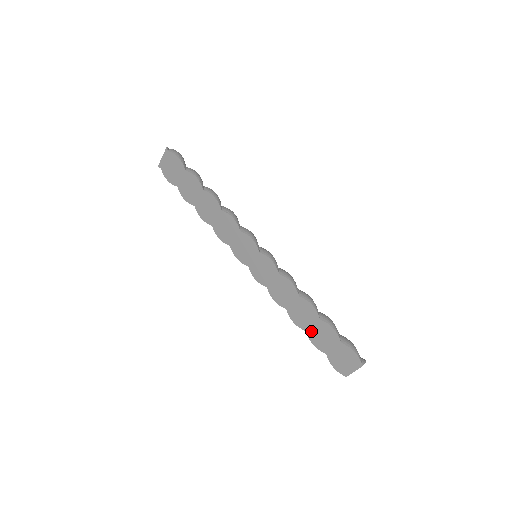
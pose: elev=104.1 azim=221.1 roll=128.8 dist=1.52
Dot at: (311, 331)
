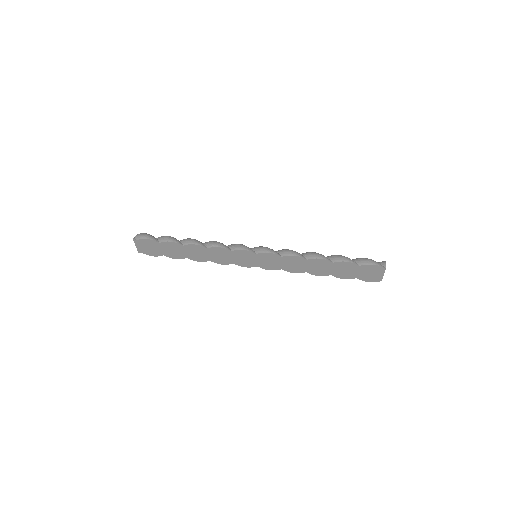
Dot at: (334, 273)
